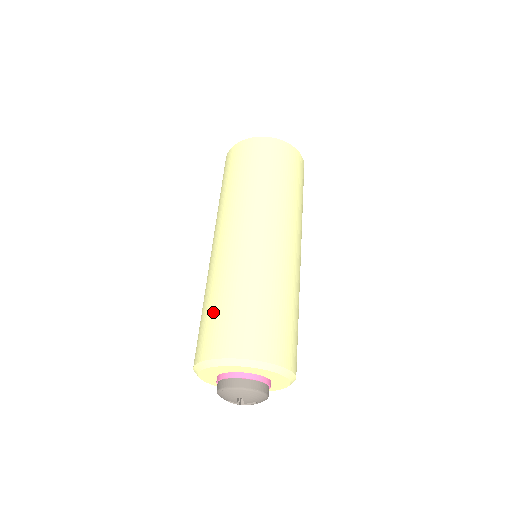
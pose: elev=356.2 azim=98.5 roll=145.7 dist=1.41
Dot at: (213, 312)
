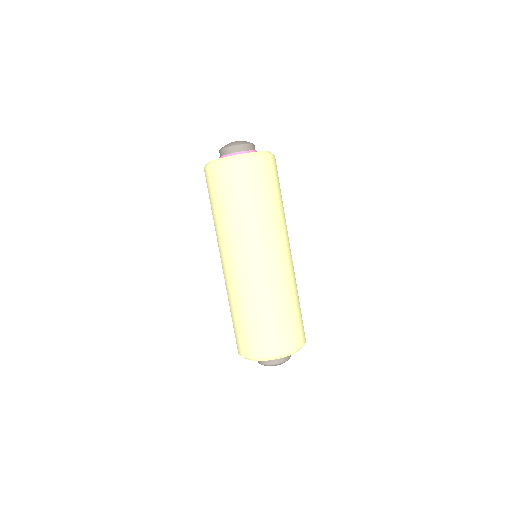
Dot at: (264, 325)
